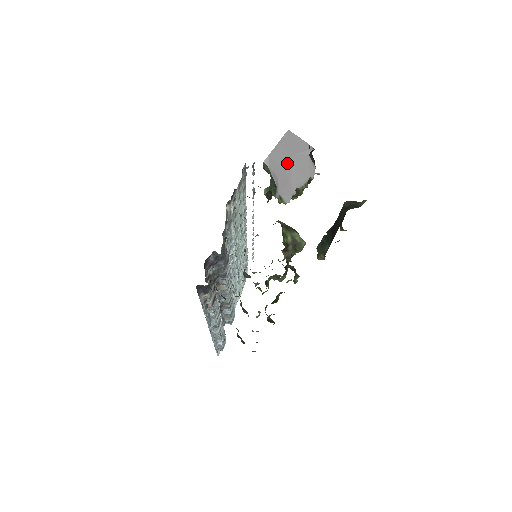
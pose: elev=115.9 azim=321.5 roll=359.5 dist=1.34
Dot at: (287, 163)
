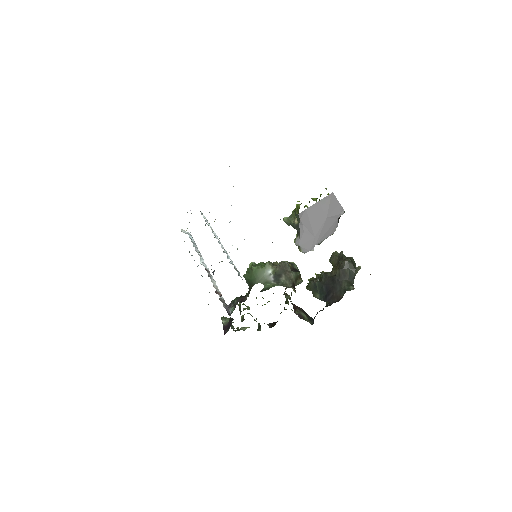
Dot at: (318, 223)
